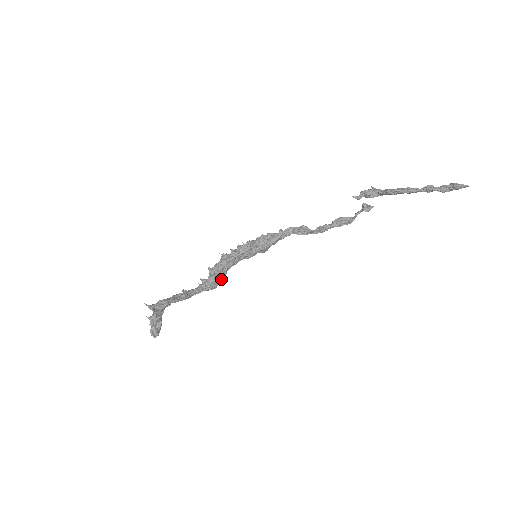
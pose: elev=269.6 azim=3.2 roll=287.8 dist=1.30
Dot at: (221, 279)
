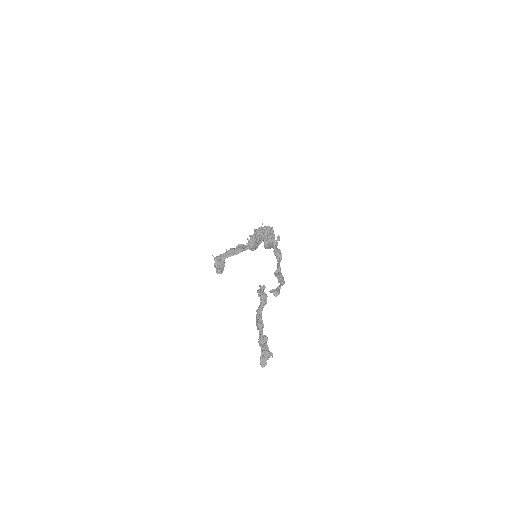
Dot at: (257, 246)
